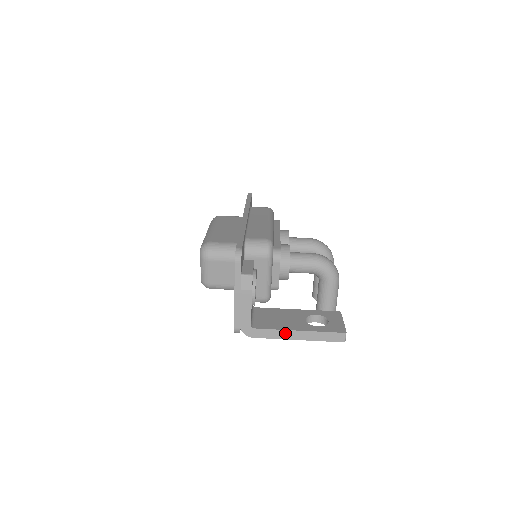
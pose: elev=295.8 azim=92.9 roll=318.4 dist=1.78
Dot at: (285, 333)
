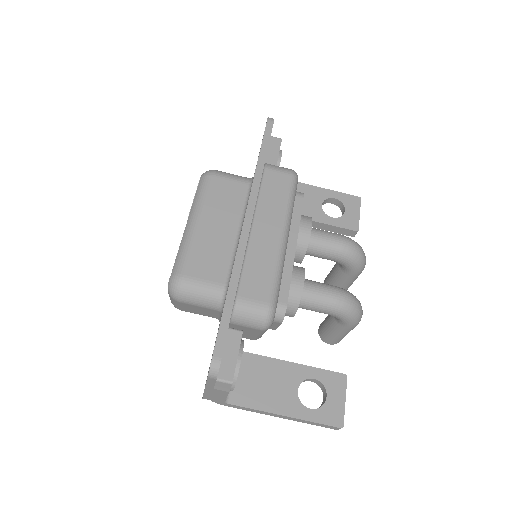
Dot at: (266, 413)
